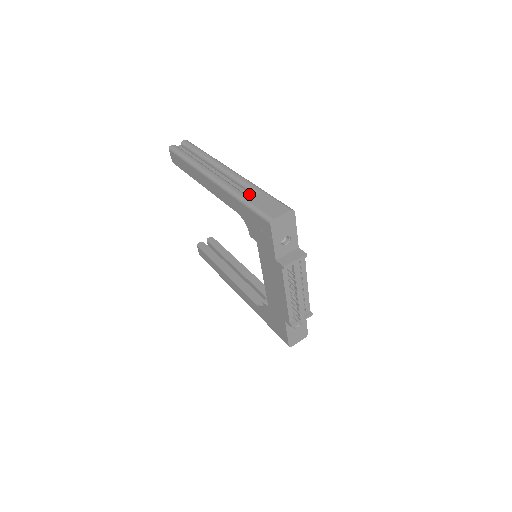
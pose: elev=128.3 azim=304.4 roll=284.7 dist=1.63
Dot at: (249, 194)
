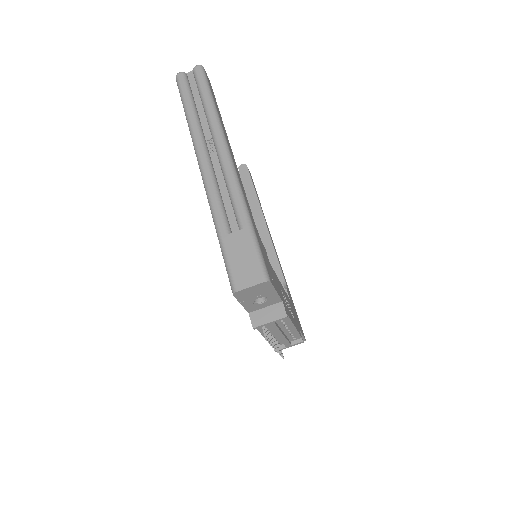
Dot at: (234, 218)
